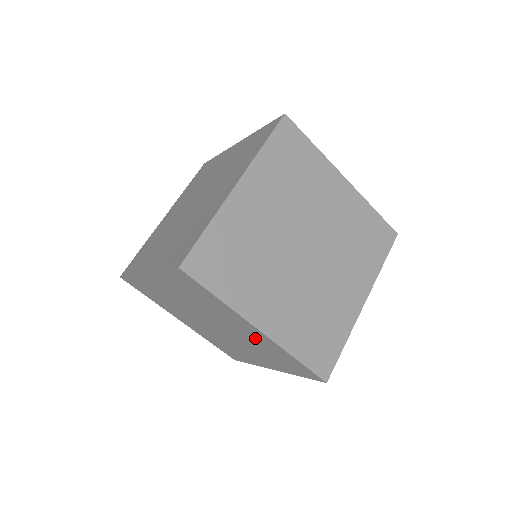
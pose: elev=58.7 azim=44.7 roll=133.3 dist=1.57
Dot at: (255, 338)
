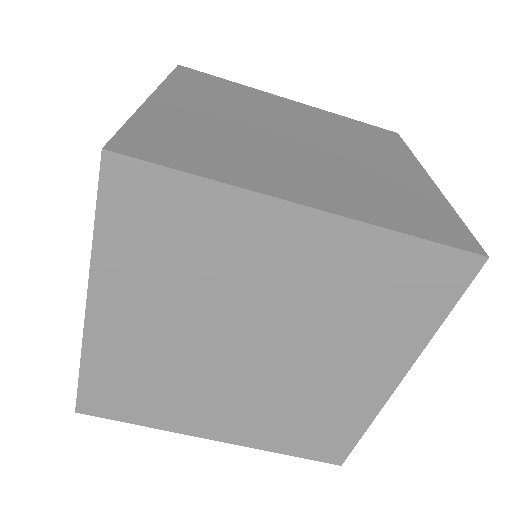
Dot at: (319, 267)
